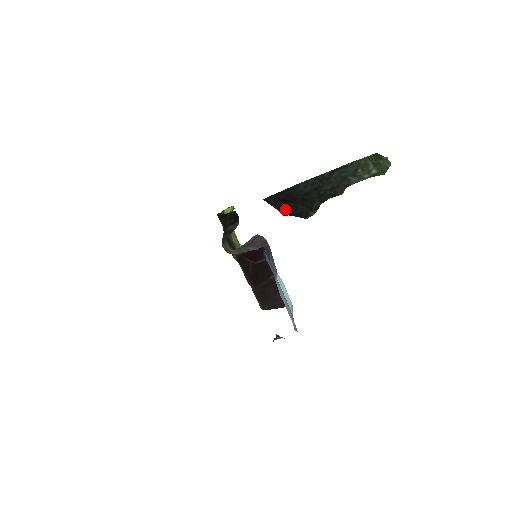
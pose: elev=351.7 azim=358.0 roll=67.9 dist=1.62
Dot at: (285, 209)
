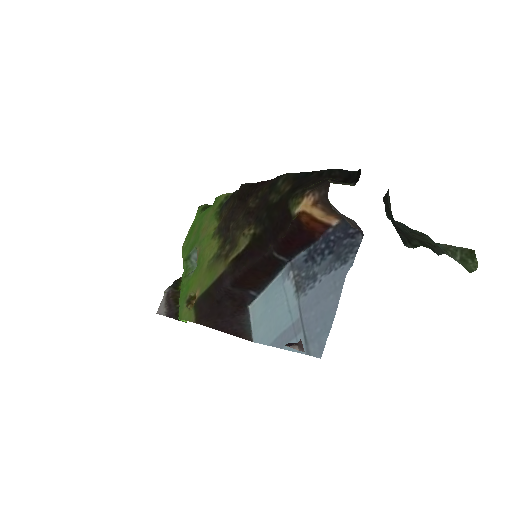
Dot at: (391, 219)
